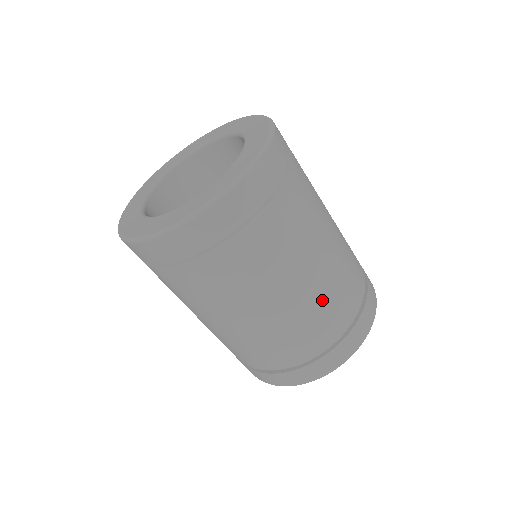
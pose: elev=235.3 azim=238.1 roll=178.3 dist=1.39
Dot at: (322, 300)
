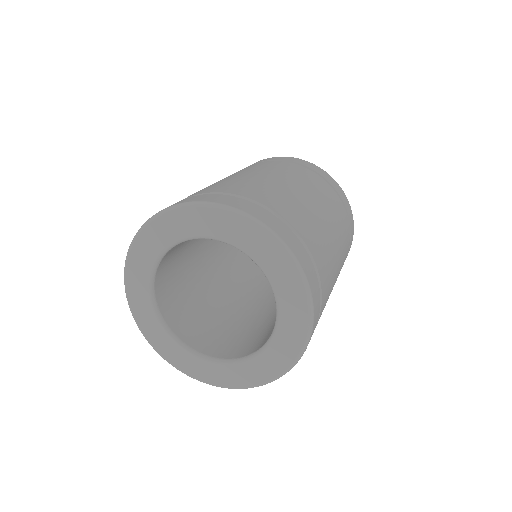
Dot at: (318, 227)
